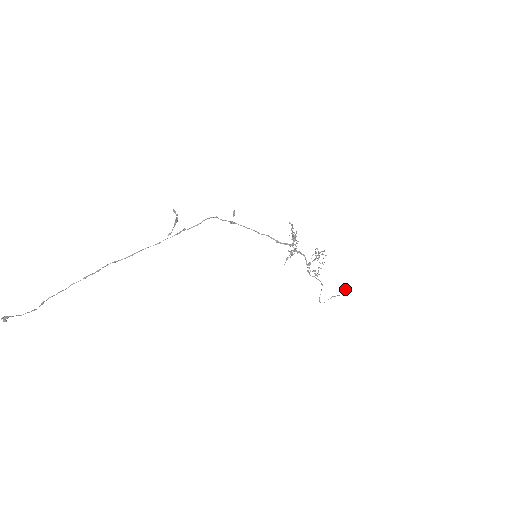
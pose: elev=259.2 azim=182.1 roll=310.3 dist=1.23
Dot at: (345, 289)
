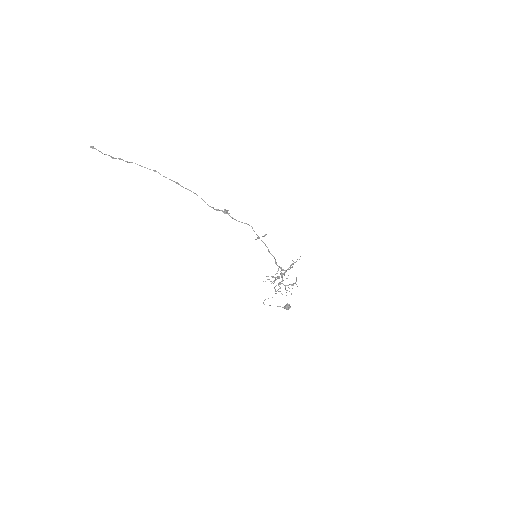
Dot at: (286, 308)
